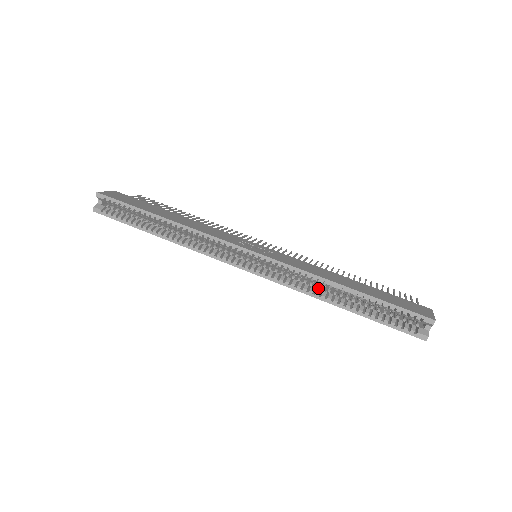
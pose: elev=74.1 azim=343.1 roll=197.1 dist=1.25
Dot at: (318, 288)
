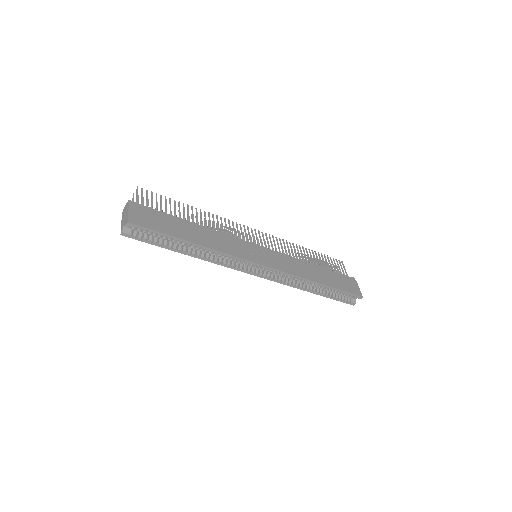
Dot at: (301, 282)
